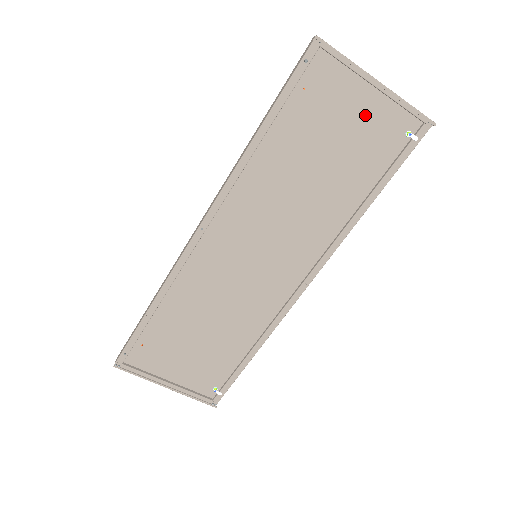
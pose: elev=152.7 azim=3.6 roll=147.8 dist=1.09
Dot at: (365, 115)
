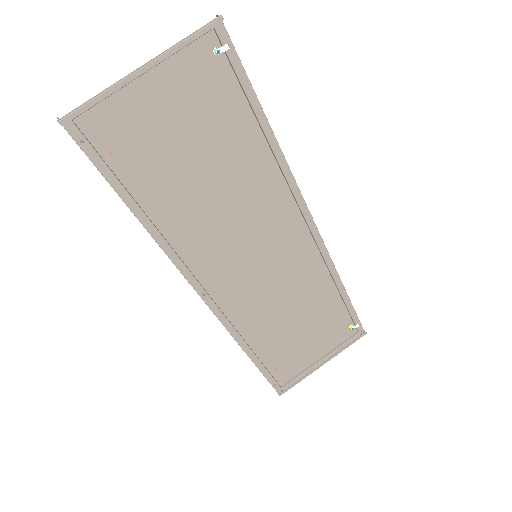
Dot at: (171, 95)
